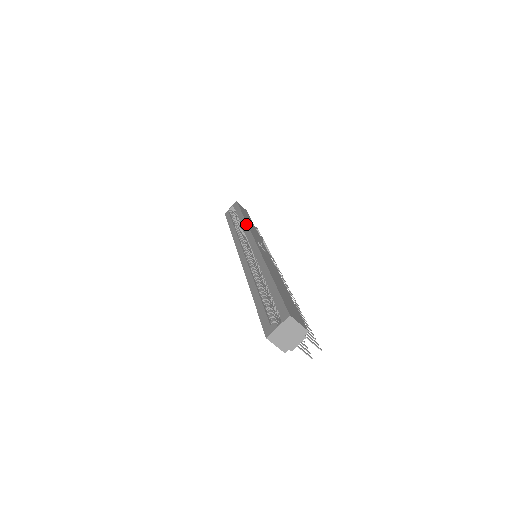
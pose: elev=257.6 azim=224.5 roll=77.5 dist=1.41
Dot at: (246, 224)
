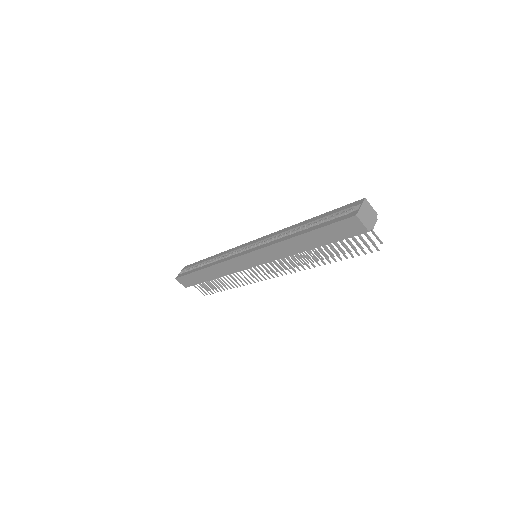
Dot at: (225, 251)
